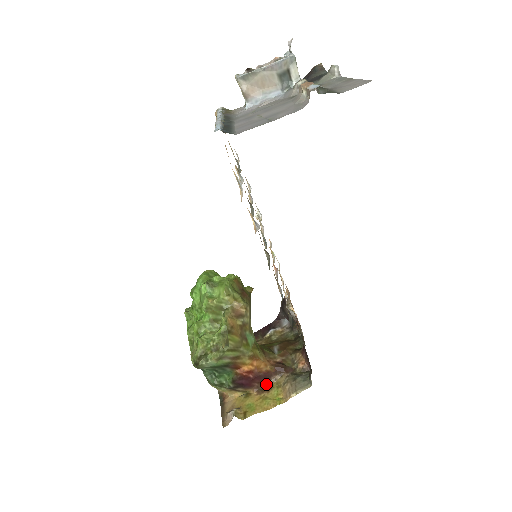
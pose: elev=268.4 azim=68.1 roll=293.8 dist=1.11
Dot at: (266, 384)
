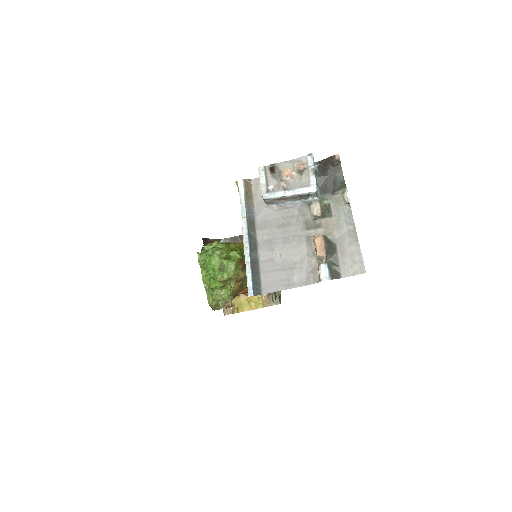
Dot at: occluded
